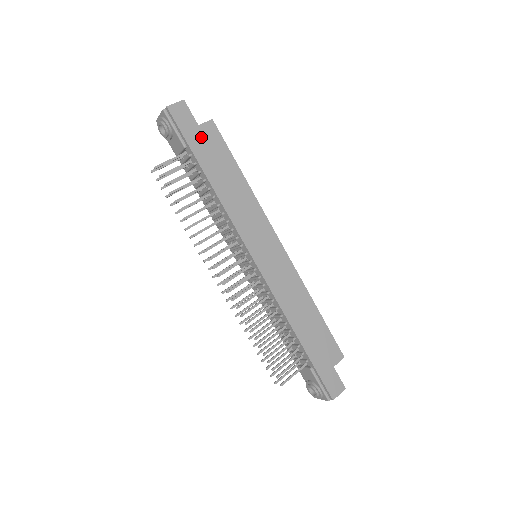
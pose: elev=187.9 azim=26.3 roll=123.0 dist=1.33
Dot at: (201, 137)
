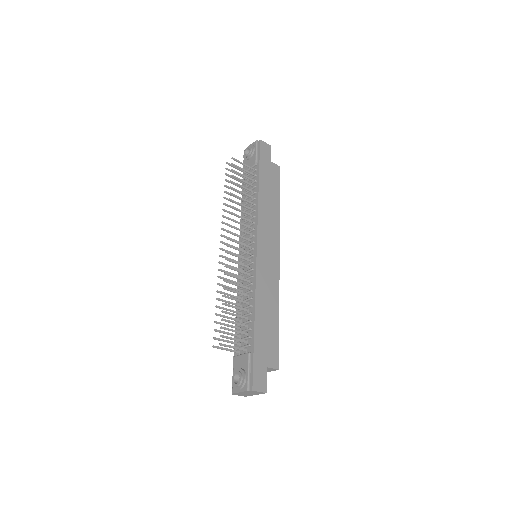
Dot at: (269, 167)
